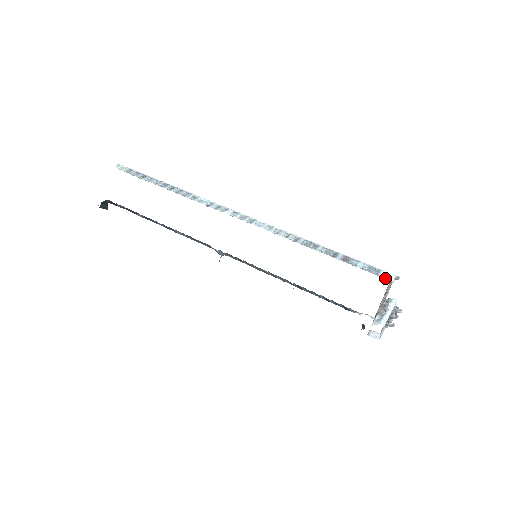
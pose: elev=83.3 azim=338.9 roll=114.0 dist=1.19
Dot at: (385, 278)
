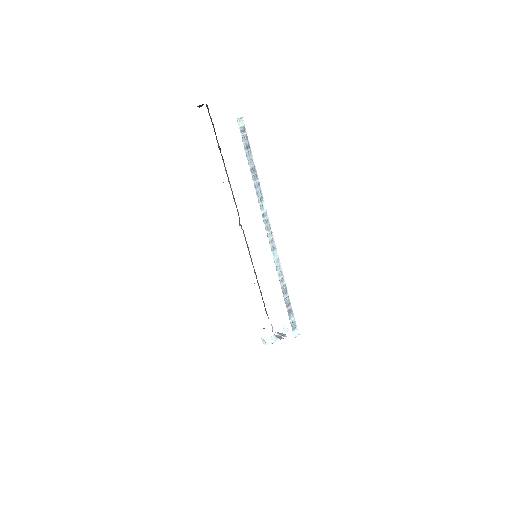
Dot at: (294, 335)
